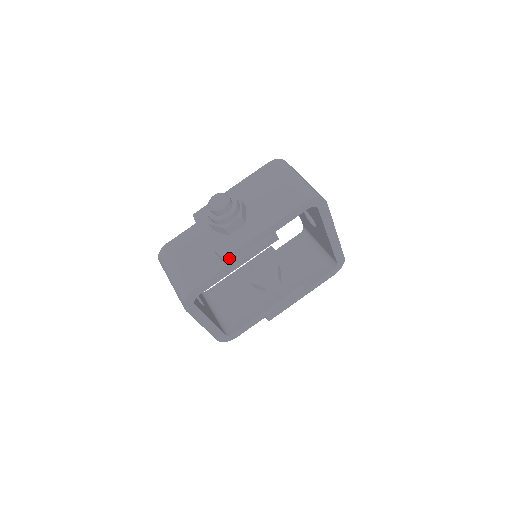
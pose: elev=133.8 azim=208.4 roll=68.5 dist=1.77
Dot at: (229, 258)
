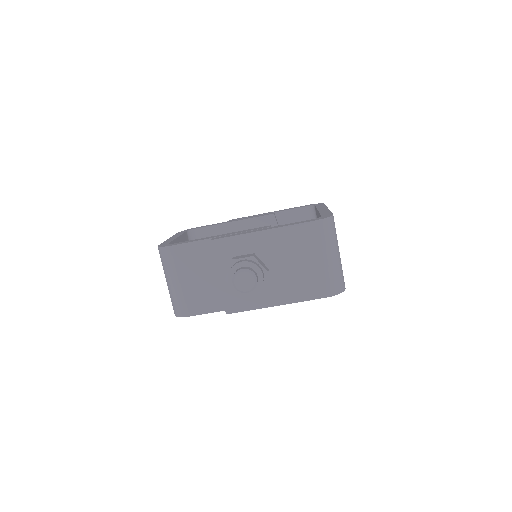
Dot at: (233, 312)
